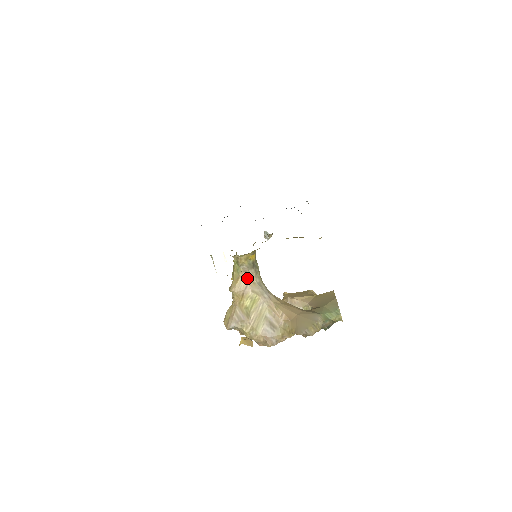
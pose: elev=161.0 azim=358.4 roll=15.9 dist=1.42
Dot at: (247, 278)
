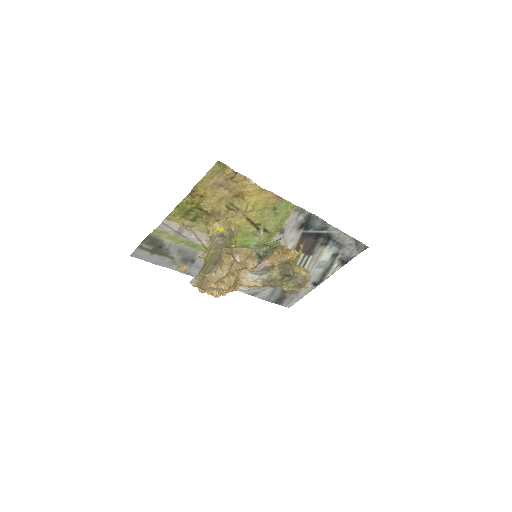
Dot at: (213, 244)
